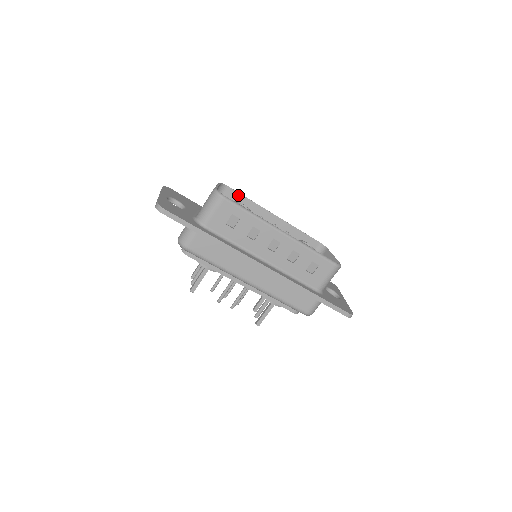
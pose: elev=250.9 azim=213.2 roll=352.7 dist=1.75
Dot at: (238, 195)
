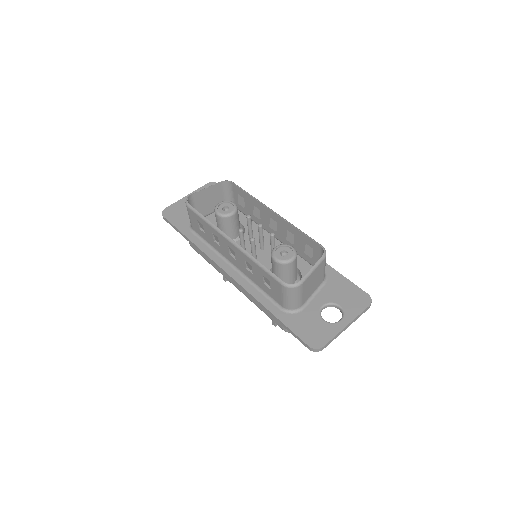
Dot at: (241, 191)
